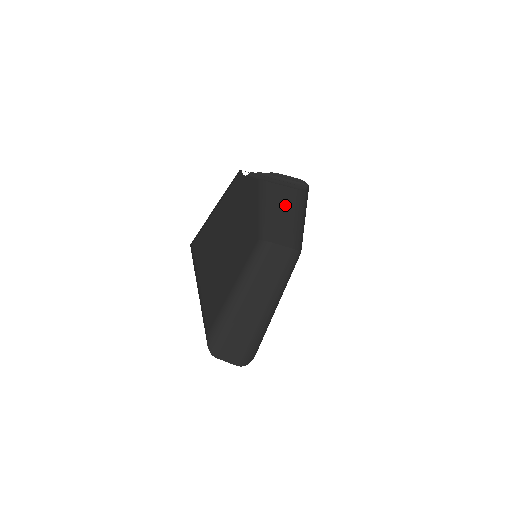
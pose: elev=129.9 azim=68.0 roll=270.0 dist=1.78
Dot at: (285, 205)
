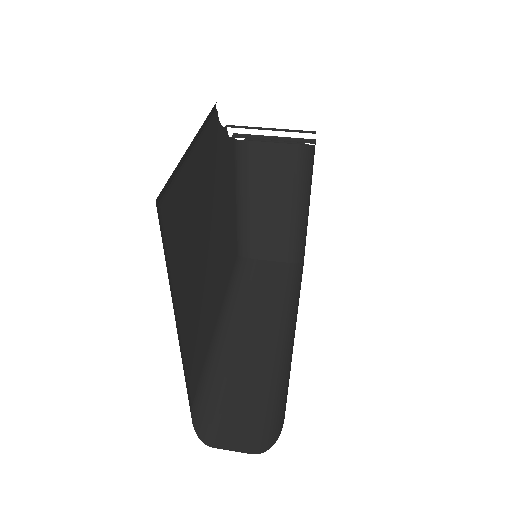
Dot at: (274, 192)
